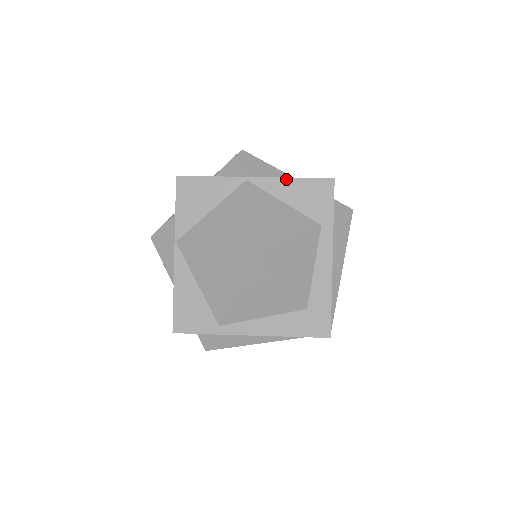
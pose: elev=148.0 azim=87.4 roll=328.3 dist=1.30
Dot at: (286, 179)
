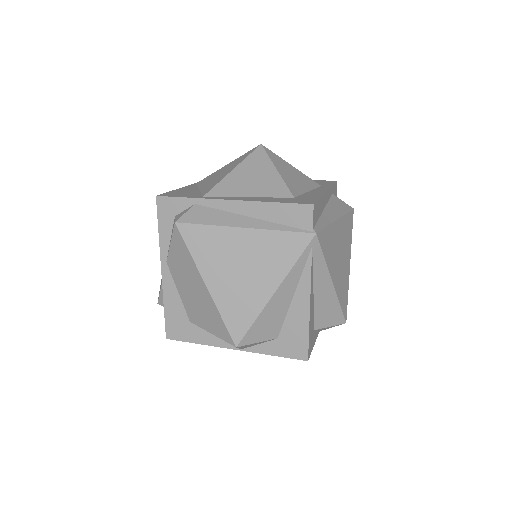
Dot at: occluded
